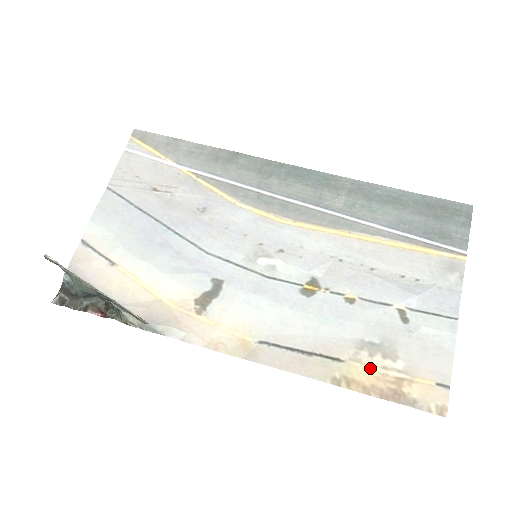
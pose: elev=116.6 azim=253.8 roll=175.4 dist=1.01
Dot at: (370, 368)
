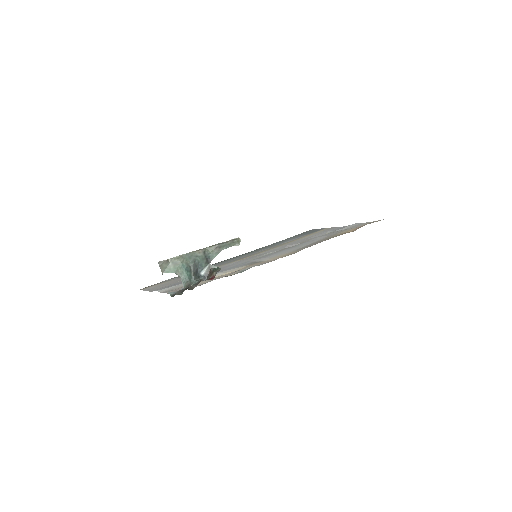
Dot at: occluded
